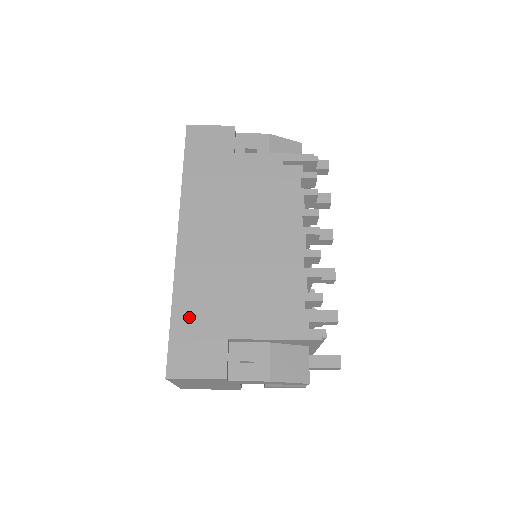
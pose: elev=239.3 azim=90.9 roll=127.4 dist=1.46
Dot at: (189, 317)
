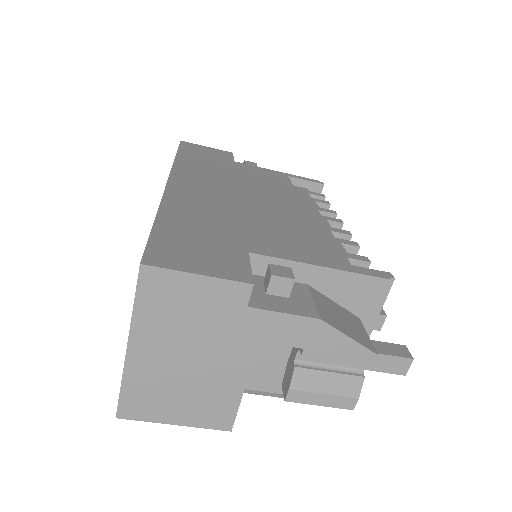
Dot at: (185, 225)
